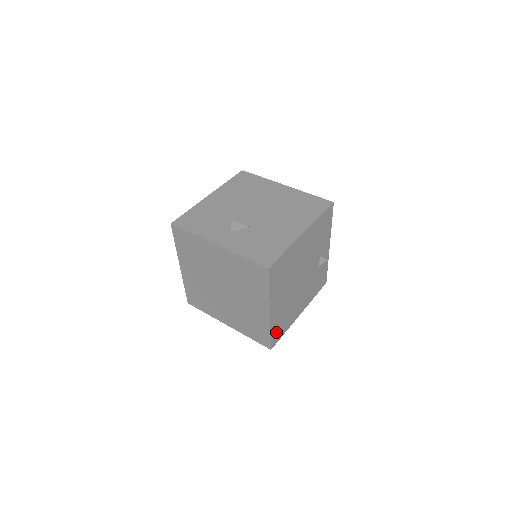
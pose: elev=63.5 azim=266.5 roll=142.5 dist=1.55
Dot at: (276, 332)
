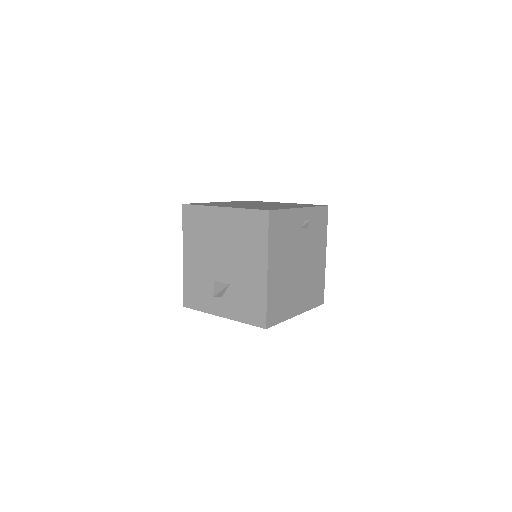
Dot at: (316, 298)
